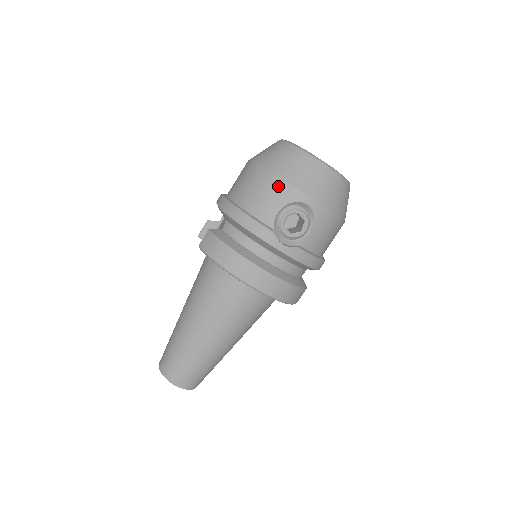
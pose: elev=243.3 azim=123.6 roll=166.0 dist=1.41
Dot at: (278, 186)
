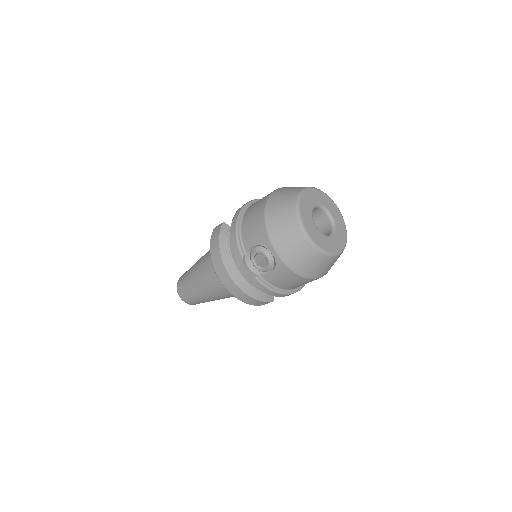
Dot at: (262, 229)
